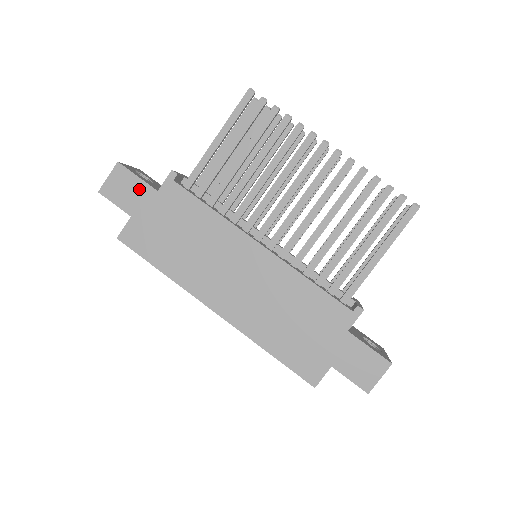
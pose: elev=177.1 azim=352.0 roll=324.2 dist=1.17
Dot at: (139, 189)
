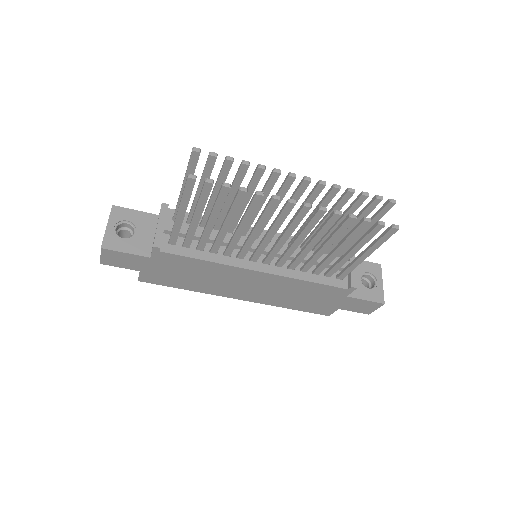
Dot at: (133, 259)
